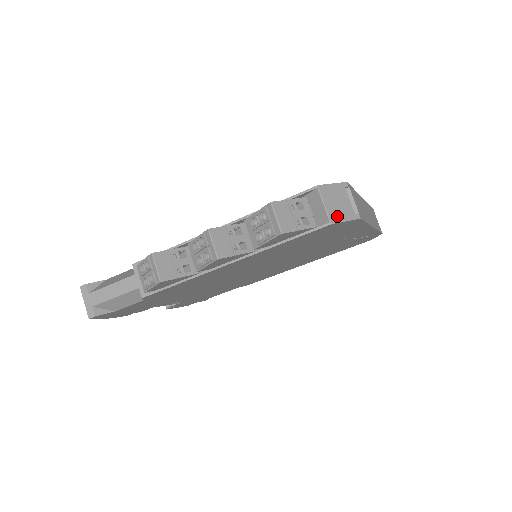
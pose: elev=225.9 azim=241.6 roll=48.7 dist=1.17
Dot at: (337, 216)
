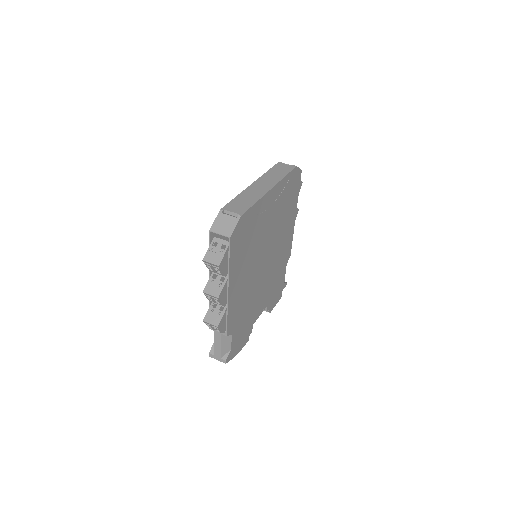
Dot at: (229, 231)
